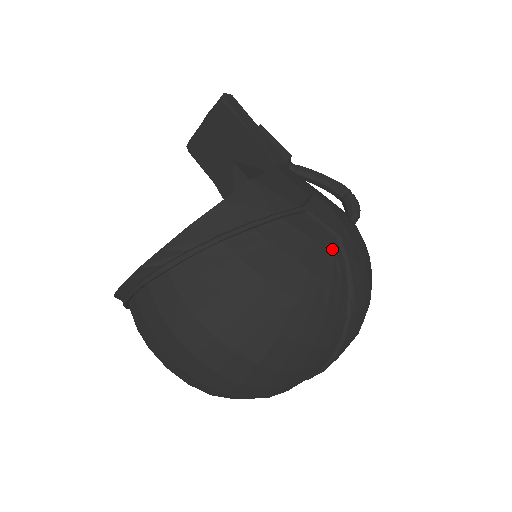
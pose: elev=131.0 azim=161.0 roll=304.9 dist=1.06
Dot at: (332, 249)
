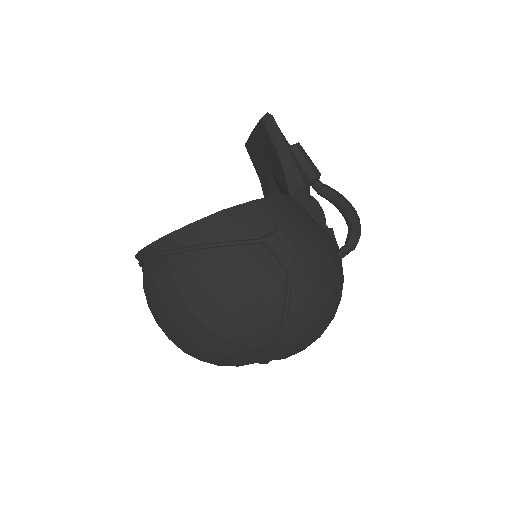
Dot at: (275, 279)
